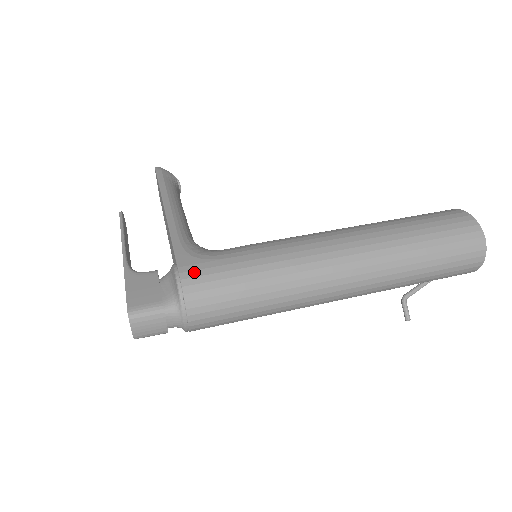
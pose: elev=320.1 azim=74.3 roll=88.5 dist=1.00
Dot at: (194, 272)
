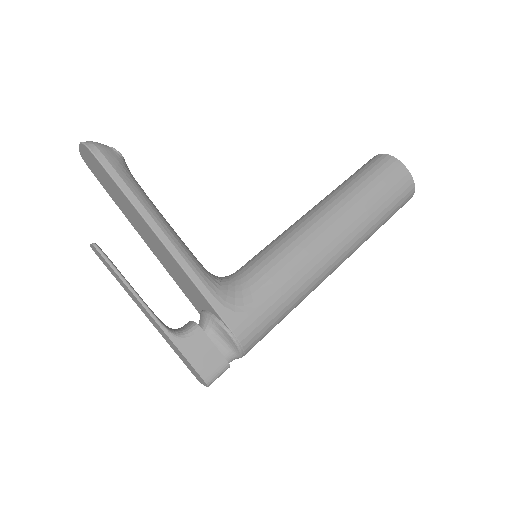
Dot at: (247, 331)
